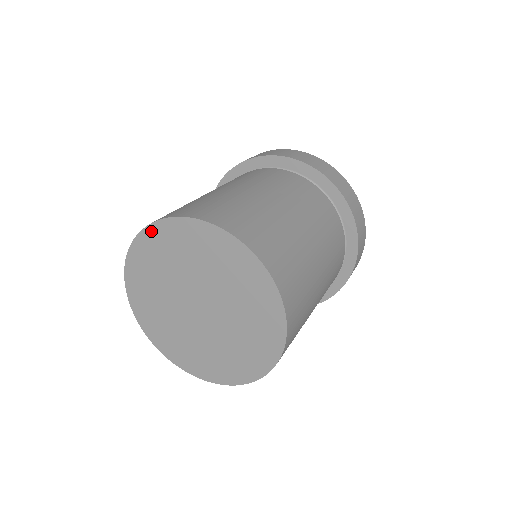
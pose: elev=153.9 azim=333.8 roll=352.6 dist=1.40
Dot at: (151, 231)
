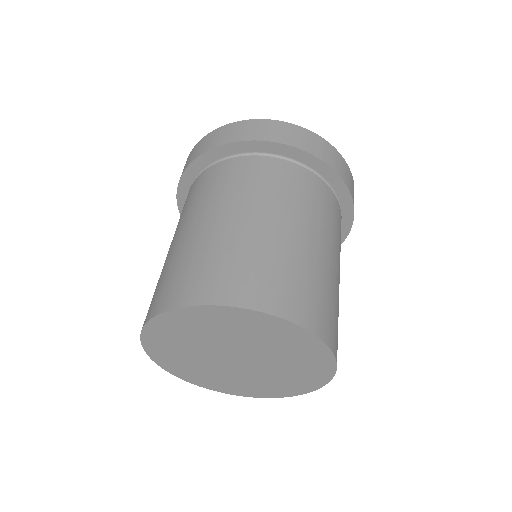
Dot at: (156, 323)
